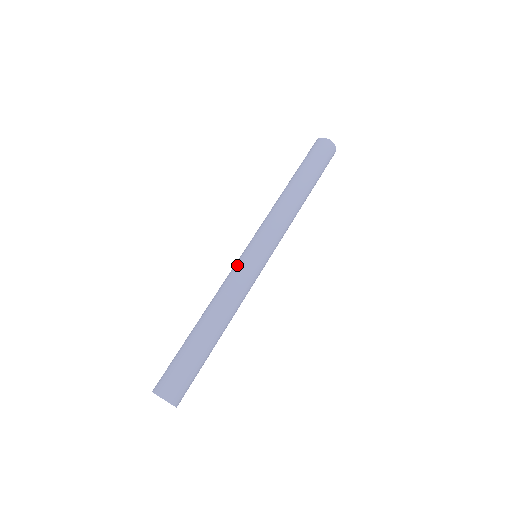
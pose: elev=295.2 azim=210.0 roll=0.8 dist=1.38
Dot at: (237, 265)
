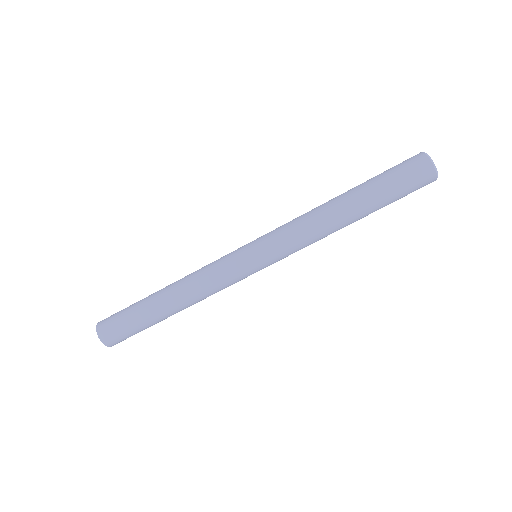
Dot at: (234, 274)
